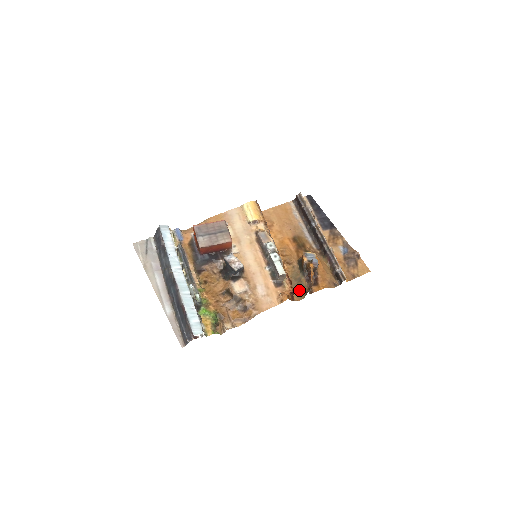
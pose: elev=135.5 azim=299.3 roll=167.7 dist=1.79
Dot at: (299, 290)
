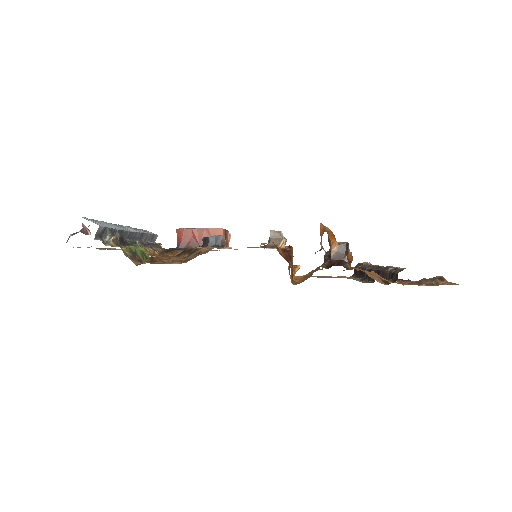
Dot at: occluded
